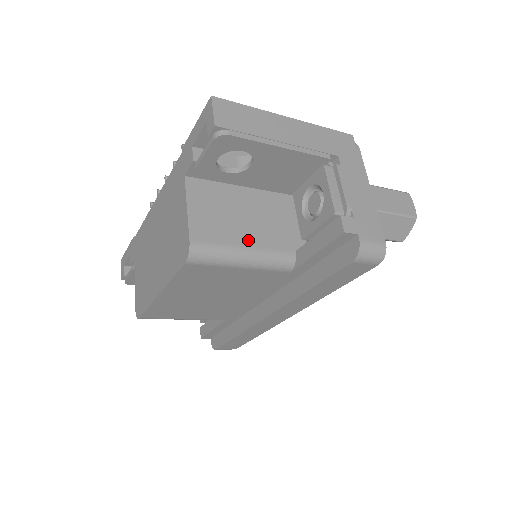
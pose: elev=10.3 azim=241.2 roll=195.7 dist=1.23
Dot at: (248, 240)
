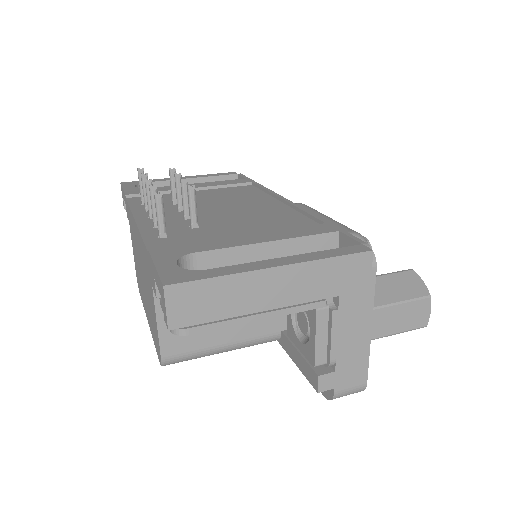
Dot at: (227, 337)
